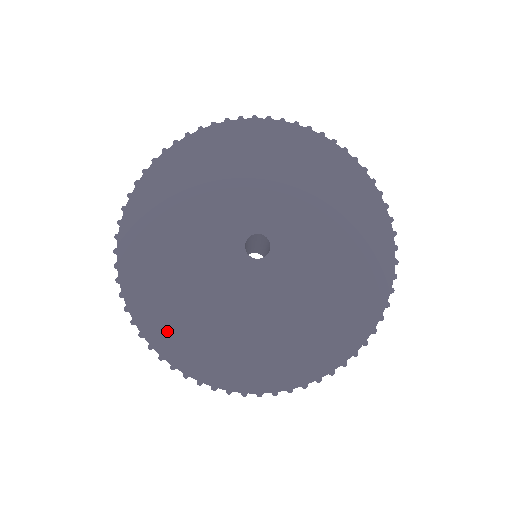
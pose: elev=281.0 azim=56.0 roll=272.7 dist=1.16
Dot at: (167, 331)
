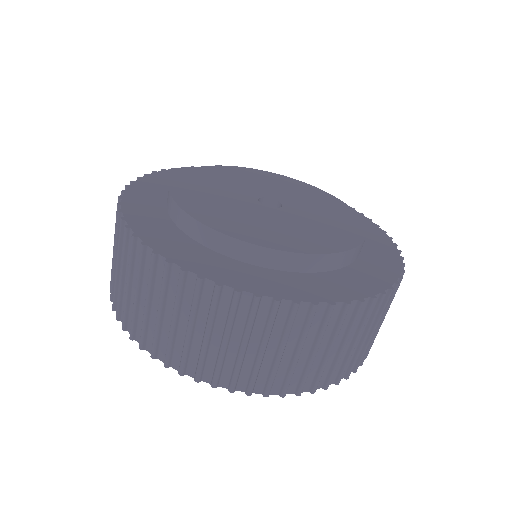
Dot at: (153, 187)
